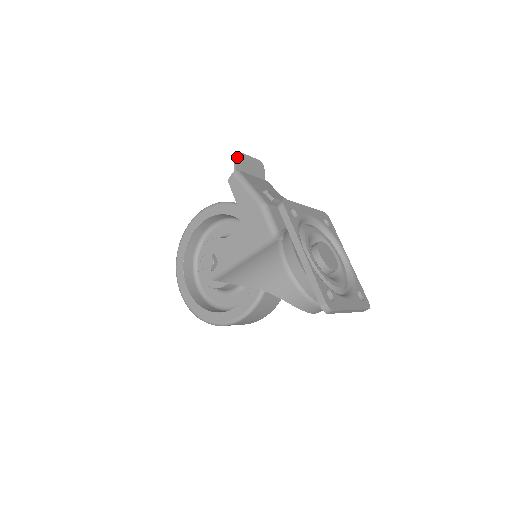
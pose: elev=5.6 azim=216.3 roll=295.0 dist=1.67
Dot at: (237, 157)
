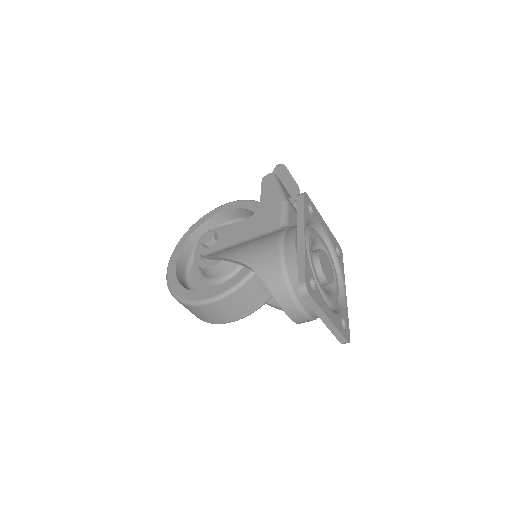
Dot at: (280, 165)
